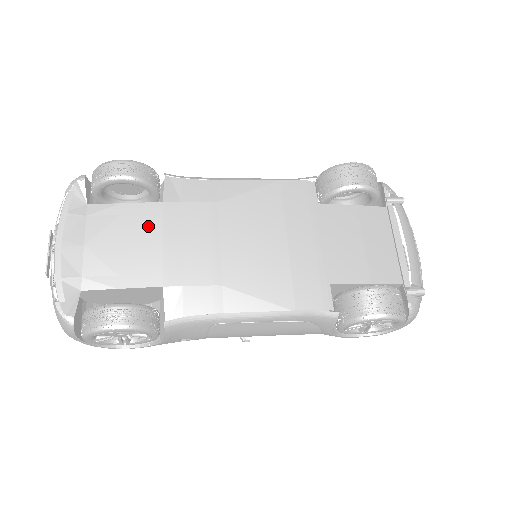
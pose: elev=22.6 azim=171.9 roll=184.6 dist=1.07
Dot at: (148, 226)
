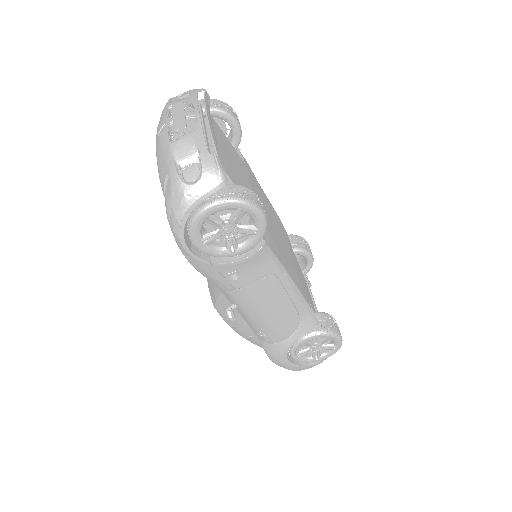
Dot at: (243, 169)
